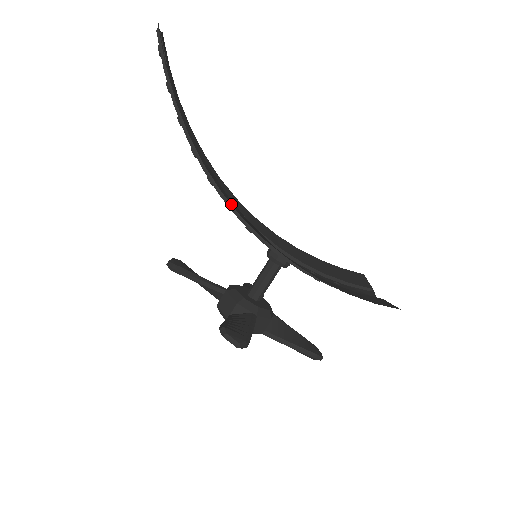
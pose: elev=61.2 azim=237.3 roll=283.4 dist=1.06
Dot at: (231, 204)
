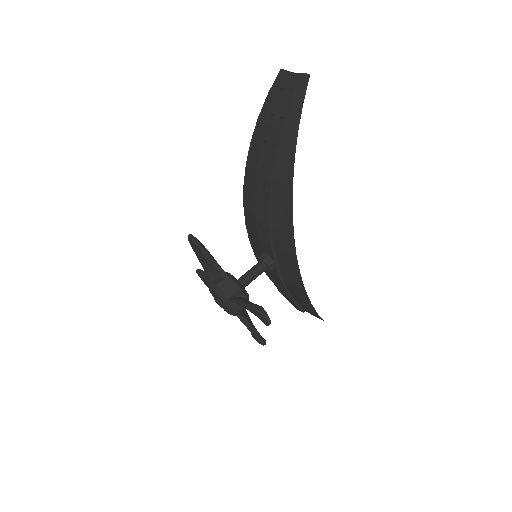
Dot at: (271, 214)
